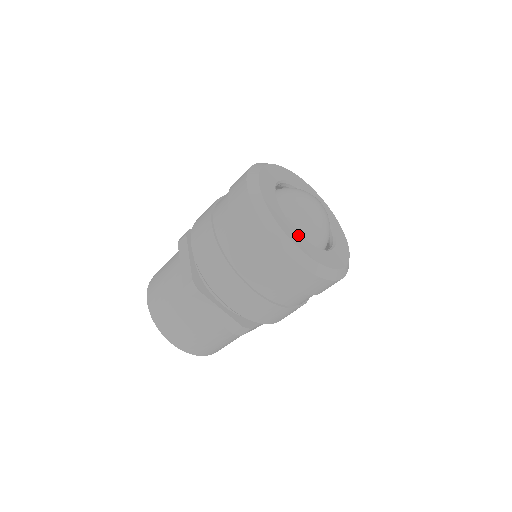
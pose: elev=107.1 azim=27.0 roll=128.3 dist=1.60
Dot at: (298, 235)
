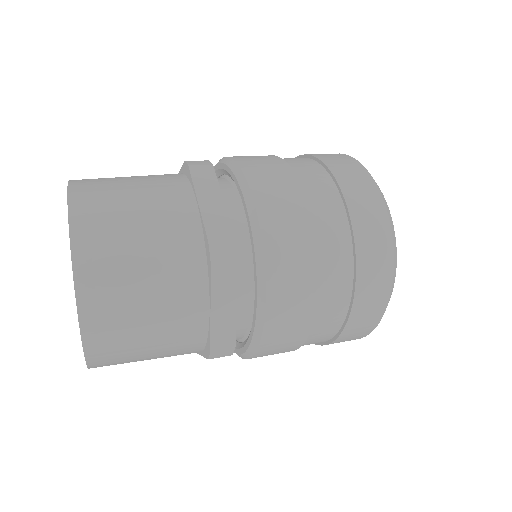
Dot at: occluded
